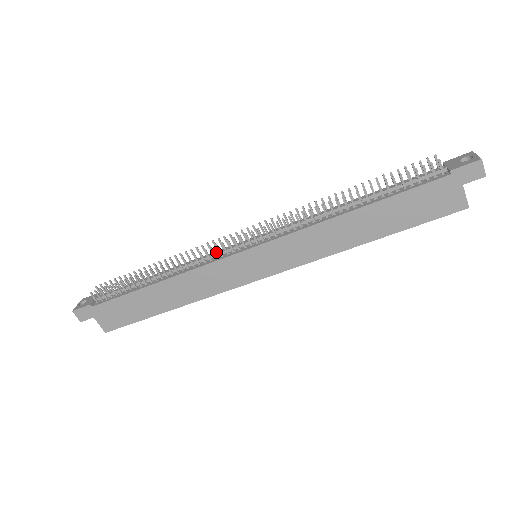
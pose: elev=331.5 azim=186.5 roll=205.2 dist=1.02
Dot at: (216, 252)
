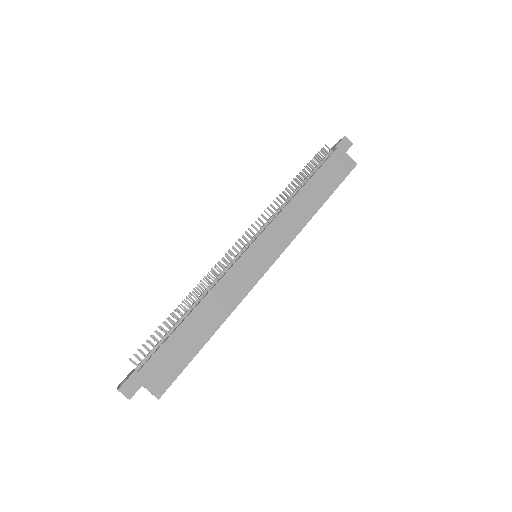
Dot at: (226, 266)
